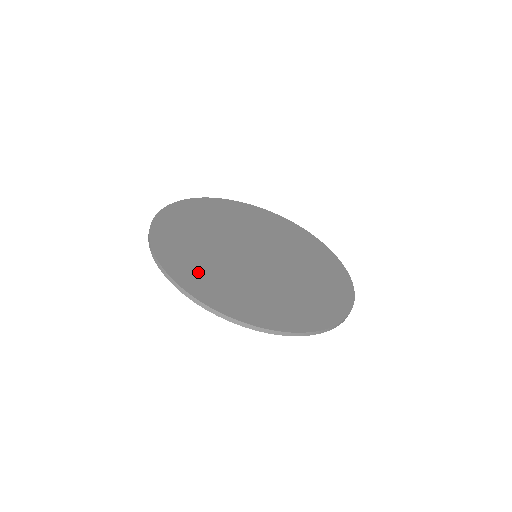
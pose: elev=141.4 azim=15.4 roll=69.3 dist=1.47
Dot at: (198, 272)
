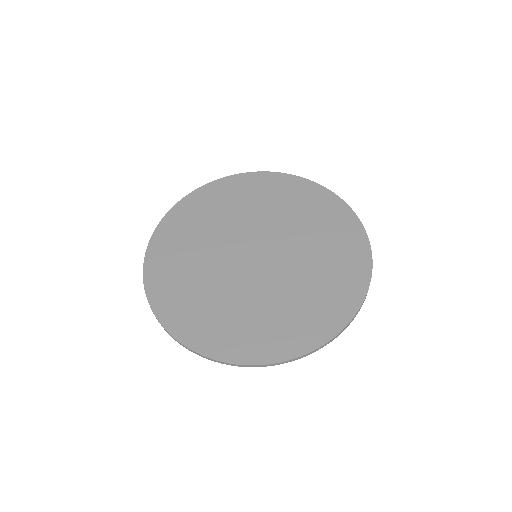
Dot at: (257, 333)
